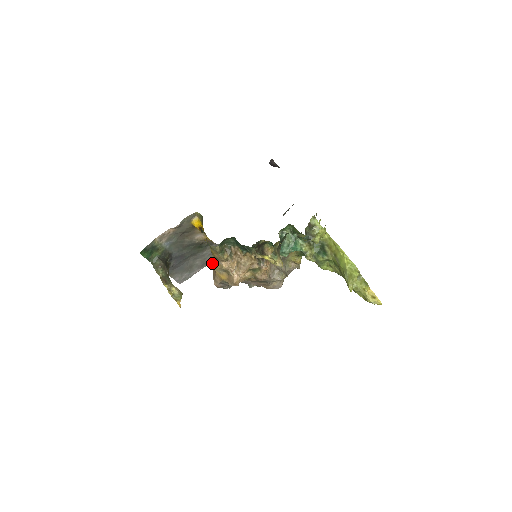
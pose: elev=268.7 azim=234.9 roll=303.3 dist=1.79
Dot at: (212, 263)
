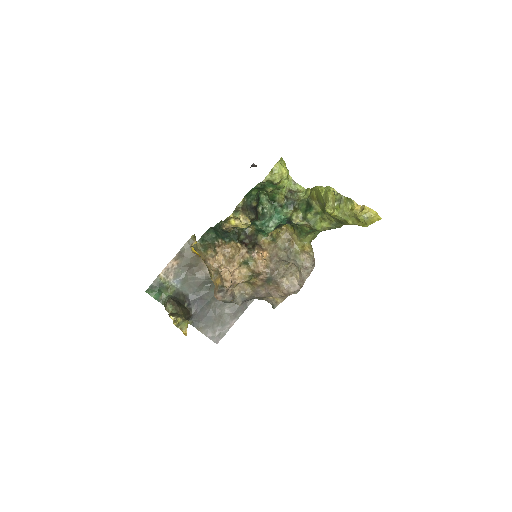
Dot at: (210, 276)
